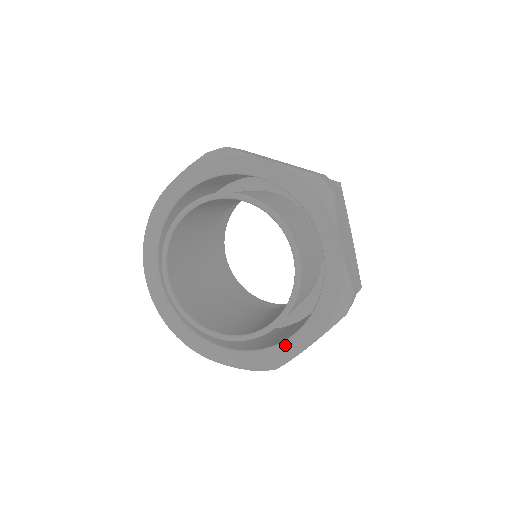
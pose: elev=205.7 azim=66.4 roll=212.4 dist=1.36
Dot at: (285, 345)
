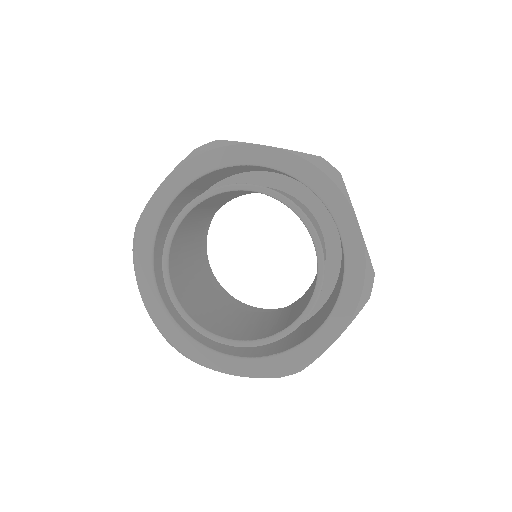
Dot at: (347, 246)
